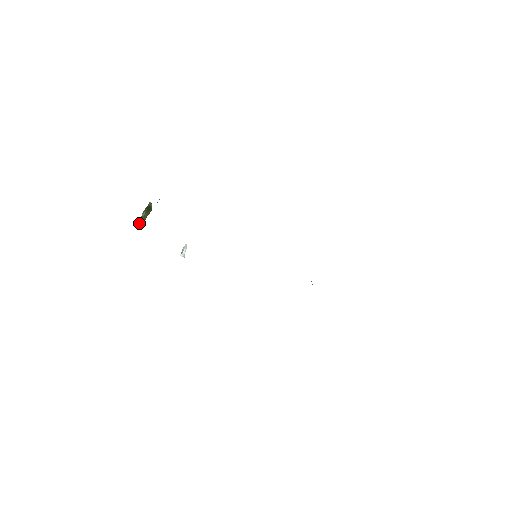
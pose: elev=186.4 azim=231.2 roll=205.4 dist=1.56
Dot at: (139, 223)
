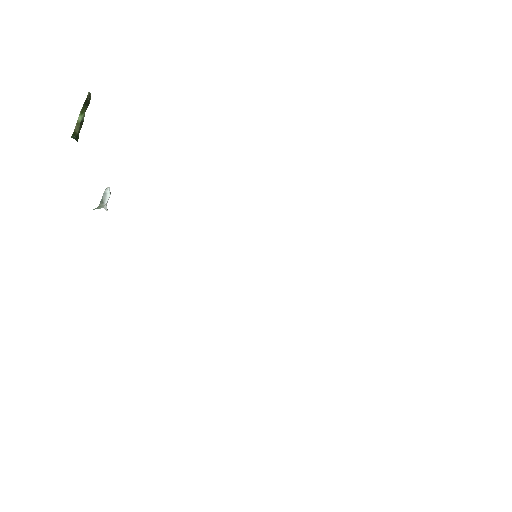
Dot at: (75, 134)
